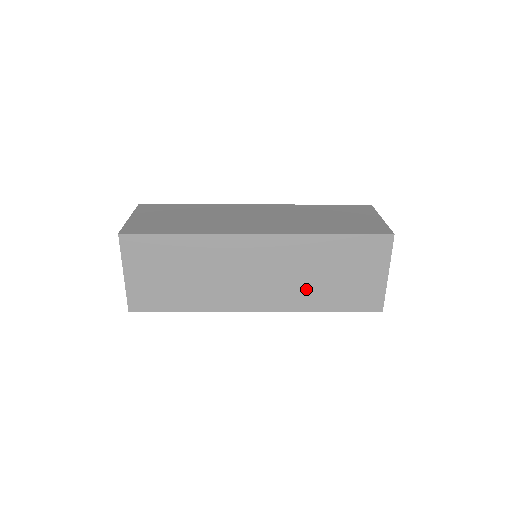
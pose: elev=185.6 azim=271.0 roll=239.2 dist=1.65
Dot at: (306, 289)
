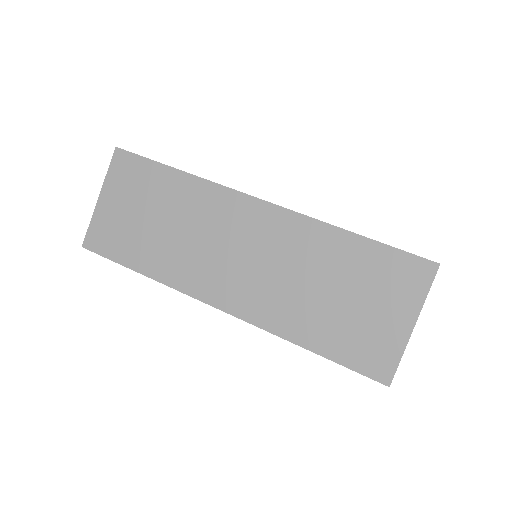
Dot at: occluded
